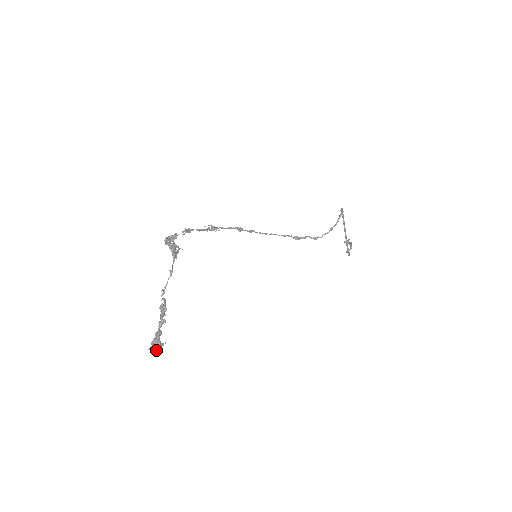
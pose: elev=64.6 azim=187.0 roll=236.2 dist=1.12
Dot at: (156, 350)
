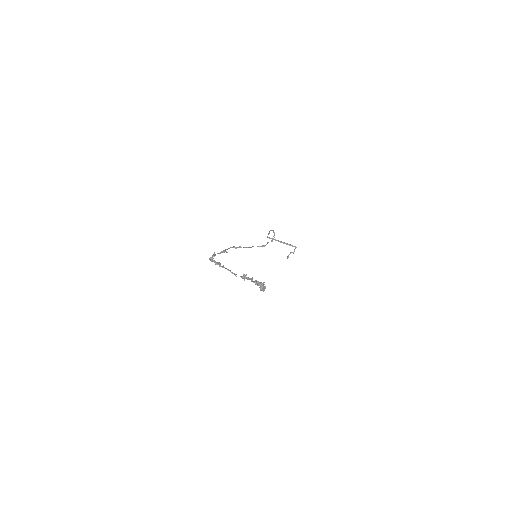
Dot at: (264, 286)
